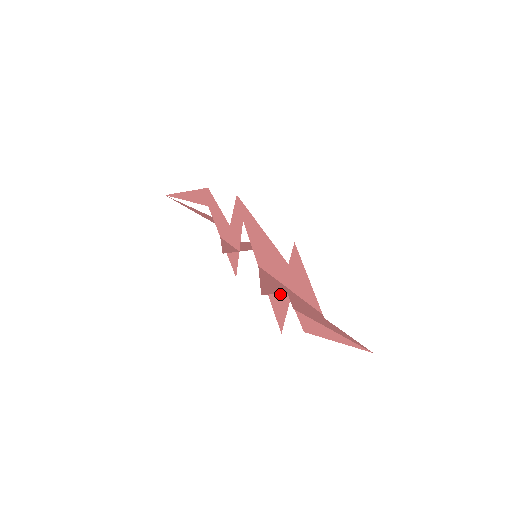
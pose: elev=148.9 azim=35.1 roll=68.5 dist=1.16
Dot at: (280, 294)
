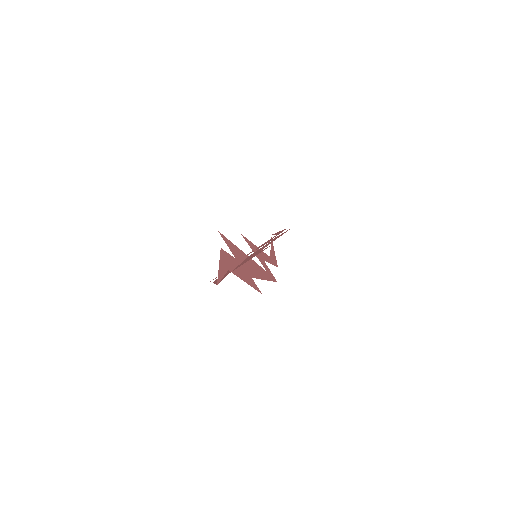
Dot at: occluded
